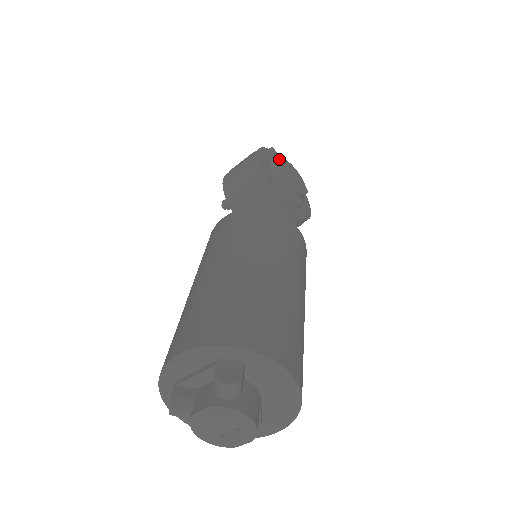
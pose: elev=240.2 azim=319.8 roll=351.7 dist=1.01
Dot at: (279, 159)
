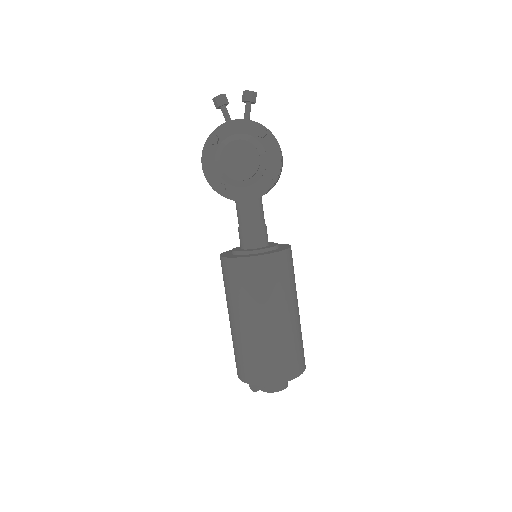
Dot at: (223, 129)
